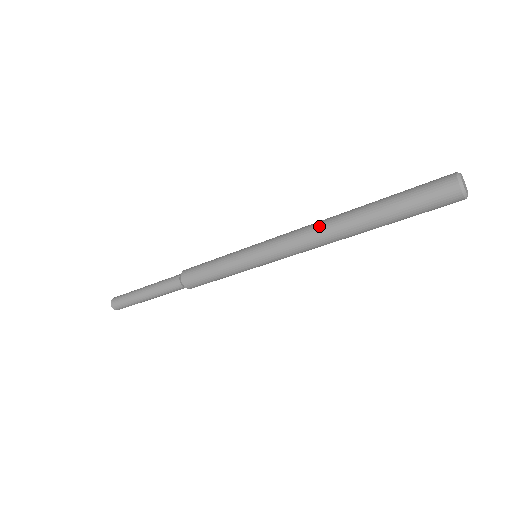
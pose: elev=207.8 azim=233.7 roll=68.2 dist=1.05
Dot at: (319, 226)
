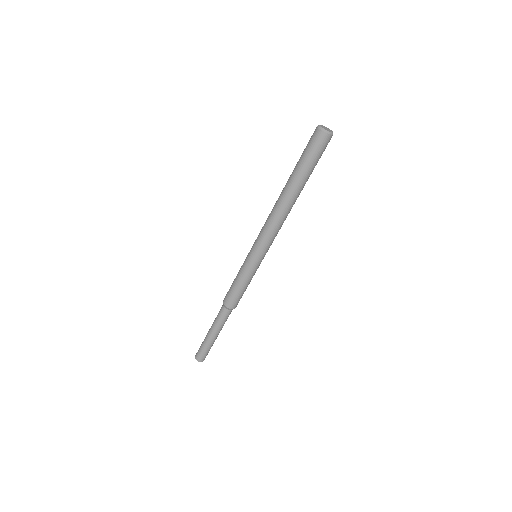
Dot at: (275, 210)
